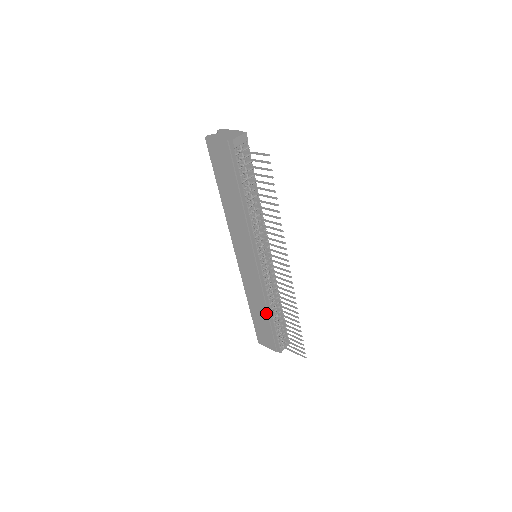
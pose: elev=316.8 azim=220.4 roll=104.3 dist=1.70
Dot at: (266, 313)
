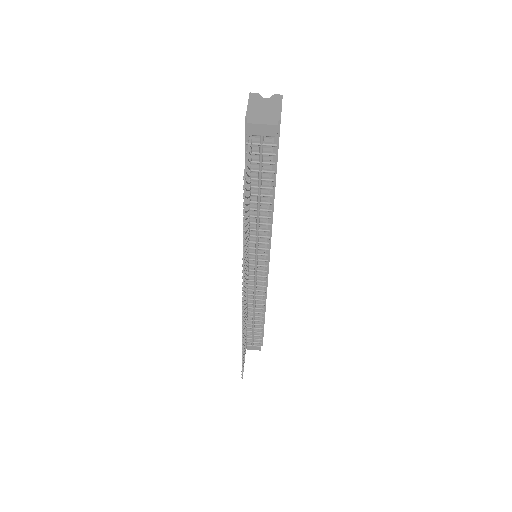
Dot at: occluded
